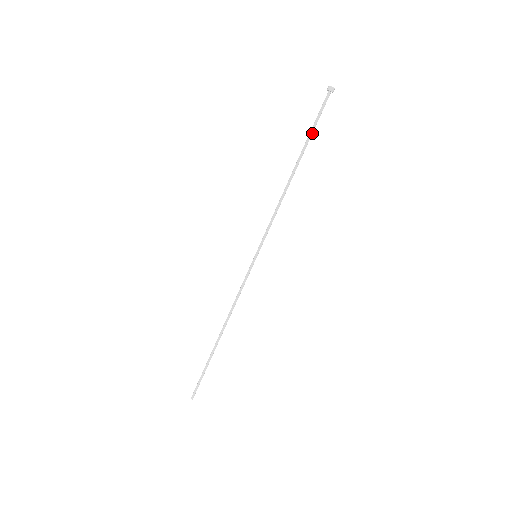
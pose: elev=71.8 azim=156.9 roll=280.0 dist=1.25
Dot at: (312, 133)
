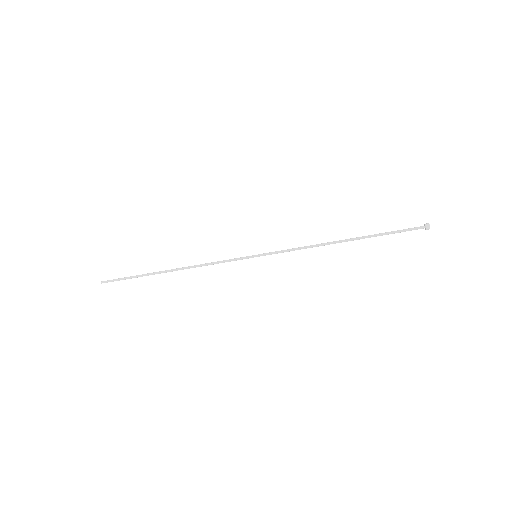
Dot at: occluded
